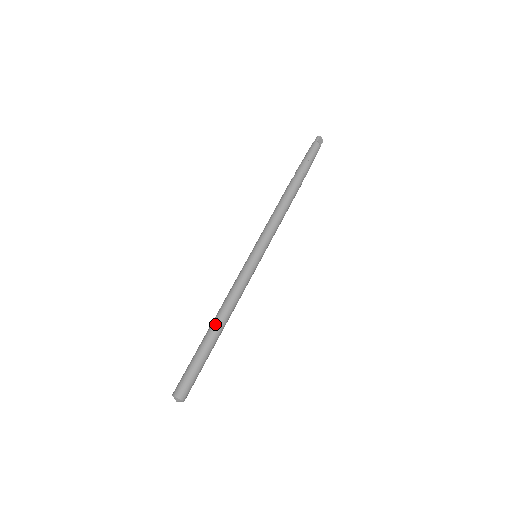
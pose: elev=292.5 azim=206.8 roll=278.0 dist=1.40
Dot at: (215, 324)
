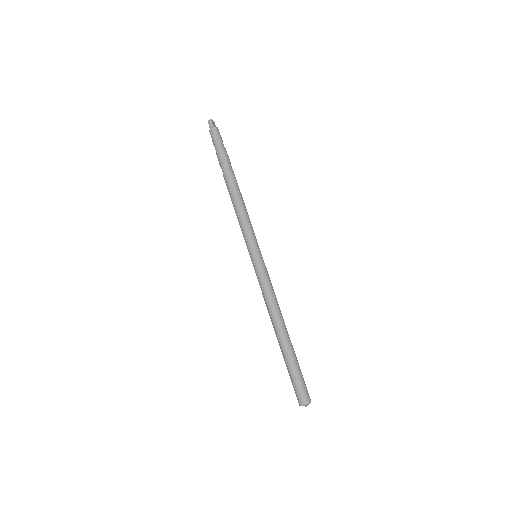
Dot at: (281, 331)
